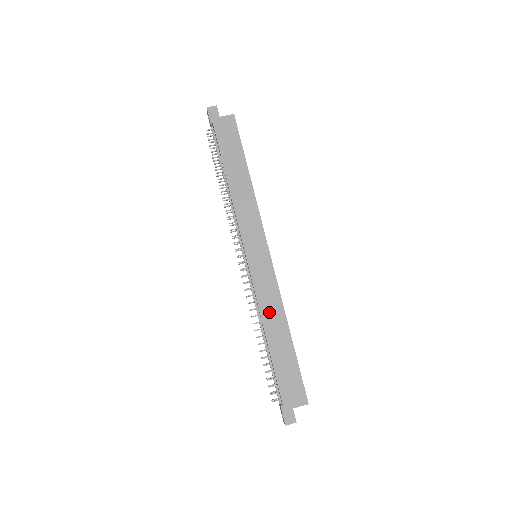
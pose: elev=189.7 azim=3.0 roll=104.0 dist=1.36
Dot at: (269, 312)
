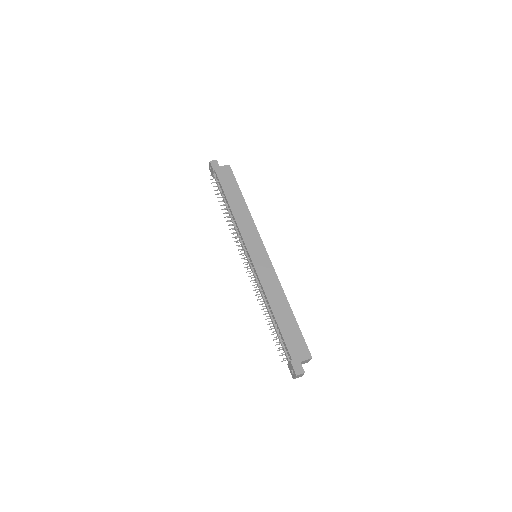
Dot at: (272, 292)
